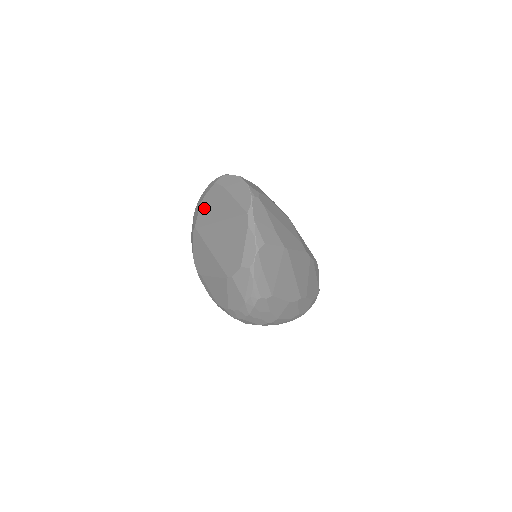
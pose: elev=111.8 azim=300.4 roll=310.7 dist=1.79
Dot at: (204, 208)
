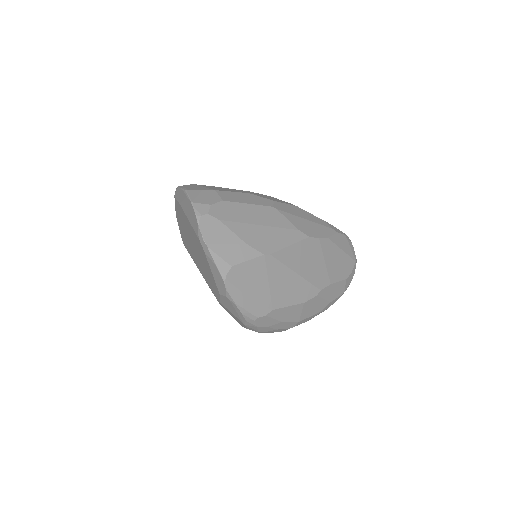
Dot at: (179, 224)
